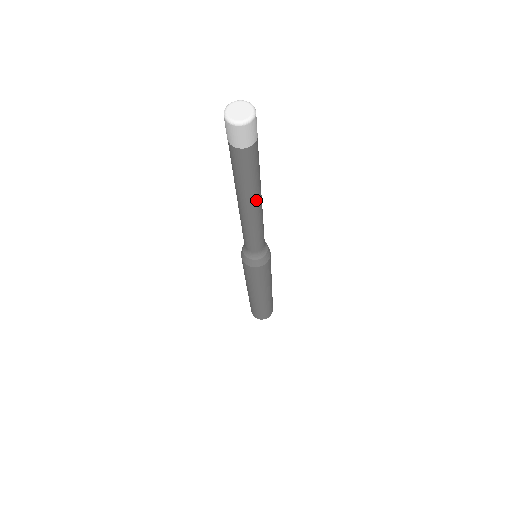
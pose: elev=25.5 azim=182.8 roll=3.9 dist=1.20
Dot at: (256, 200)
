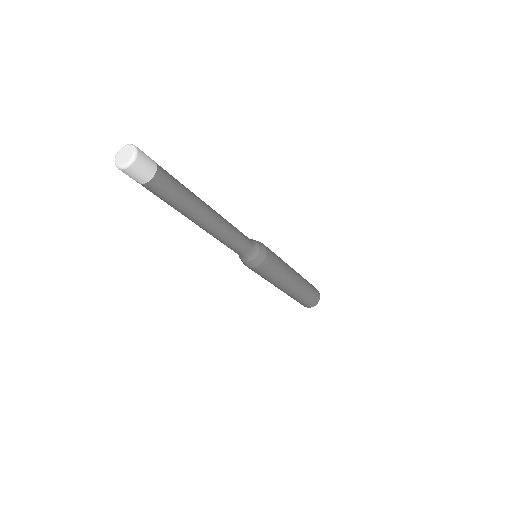
Dot at: (194, 220)
